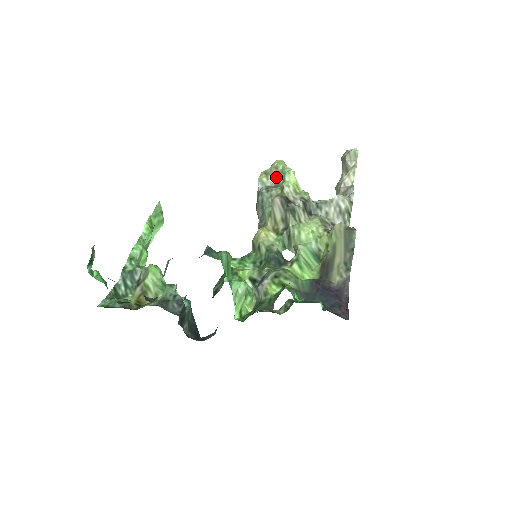
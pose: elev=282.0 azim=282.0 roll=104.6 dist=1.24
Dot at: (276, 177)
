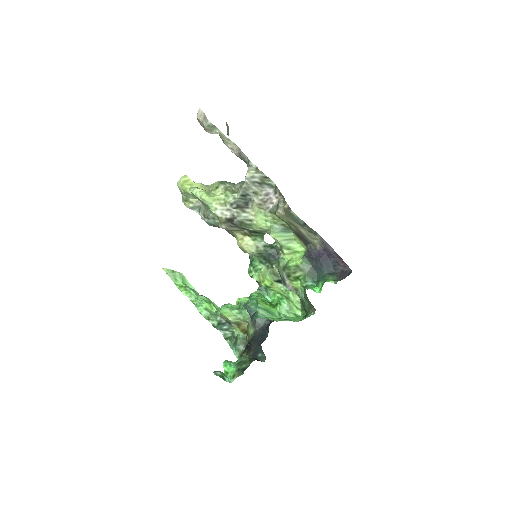
Dot at: (195, 198)
